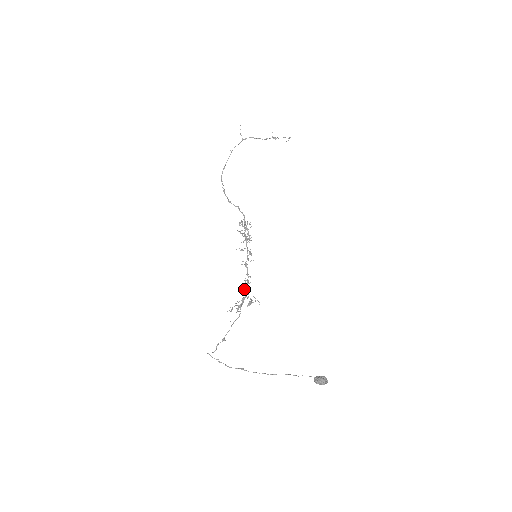
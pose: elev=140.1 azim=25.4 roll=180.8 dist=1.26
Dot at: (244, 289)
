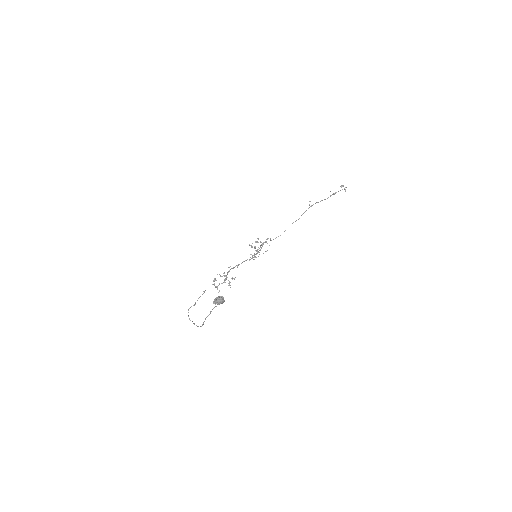
Dot at: (227, 273)
